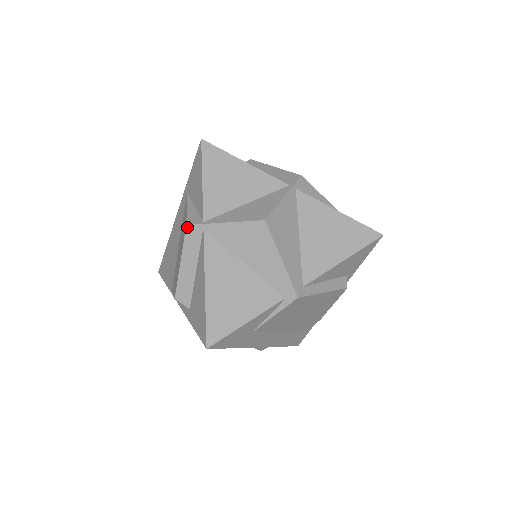
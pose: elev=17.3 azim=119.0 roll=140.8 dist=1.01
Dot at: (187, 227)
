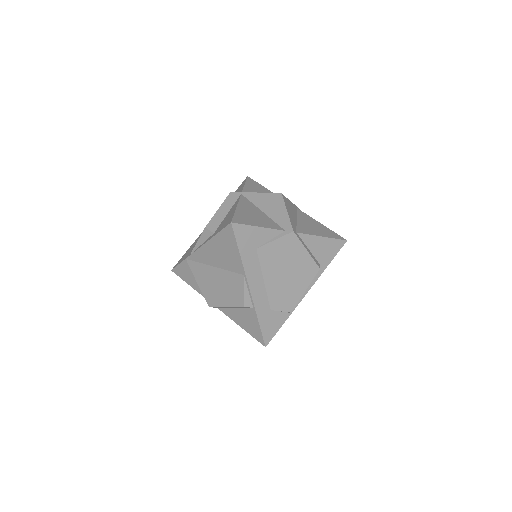
Dot at: (231, 193)
